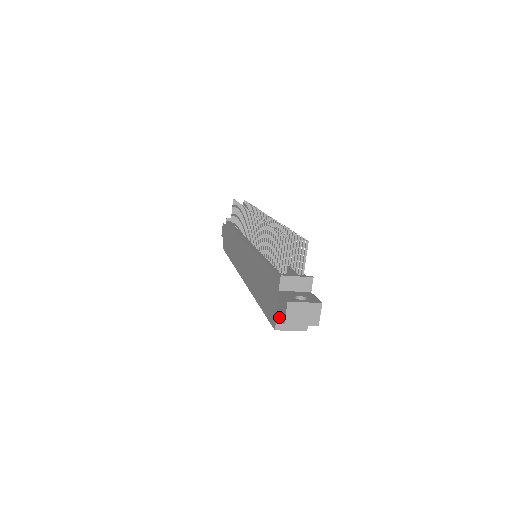
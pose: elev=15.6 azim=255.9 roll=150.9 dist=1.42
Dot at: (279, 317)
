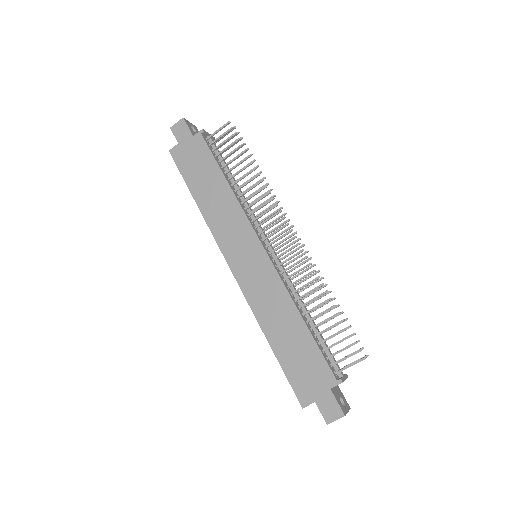
Dot at: (320, 410)
